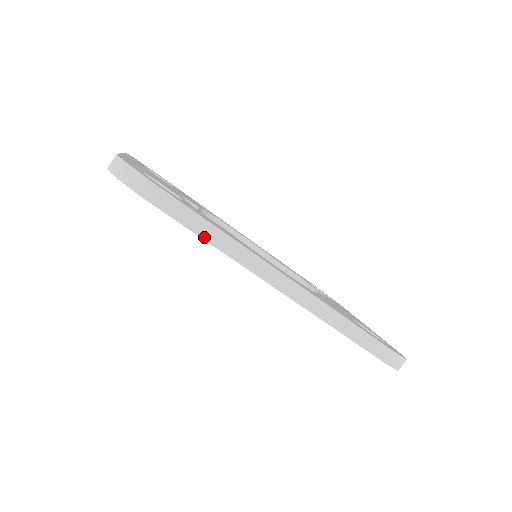
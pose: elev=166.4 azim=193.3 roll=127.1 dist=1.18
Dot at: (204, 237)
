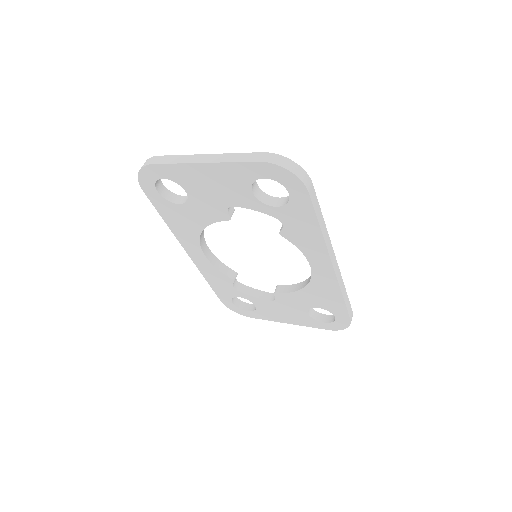
Dot at: (319, 222)
